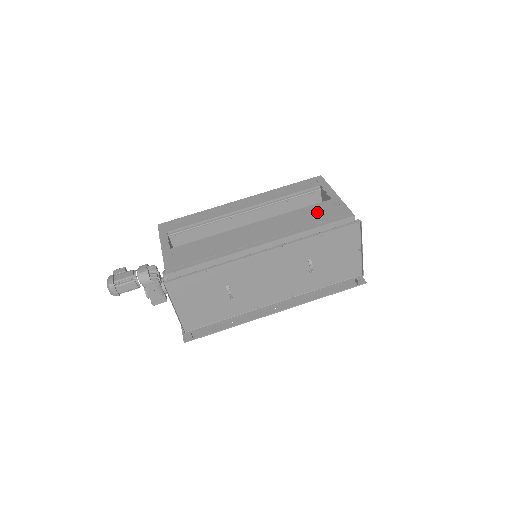
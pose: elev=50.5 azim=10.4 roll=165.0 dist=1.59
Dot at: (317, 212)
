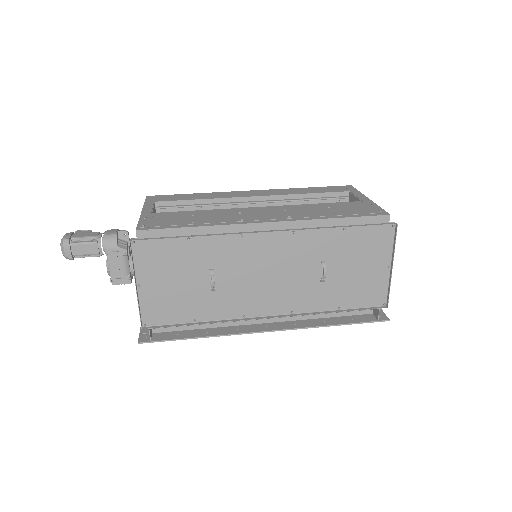
Dot at: (343, 207)
